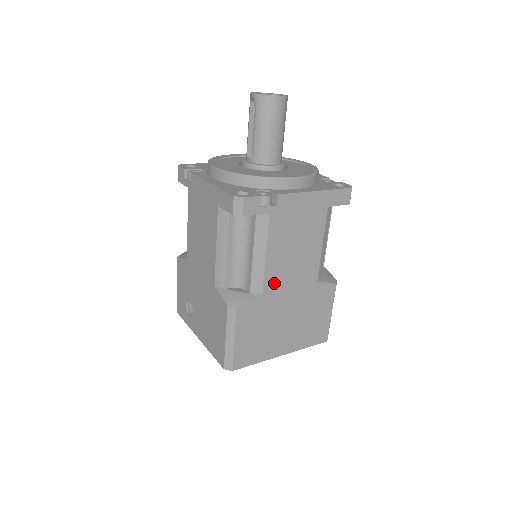
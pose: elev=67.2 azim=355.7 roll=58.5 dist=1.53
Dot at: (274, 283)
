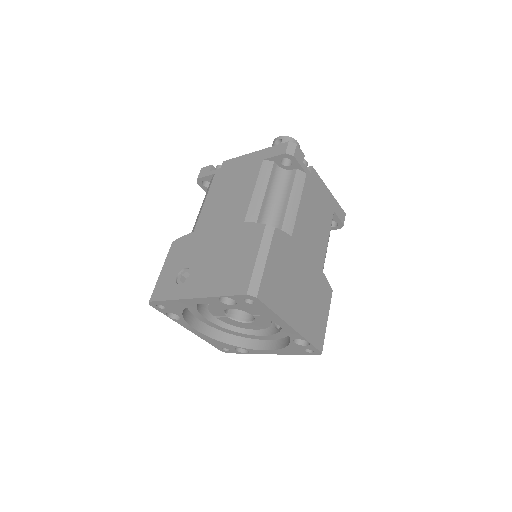
Dot at: (299, 236)
